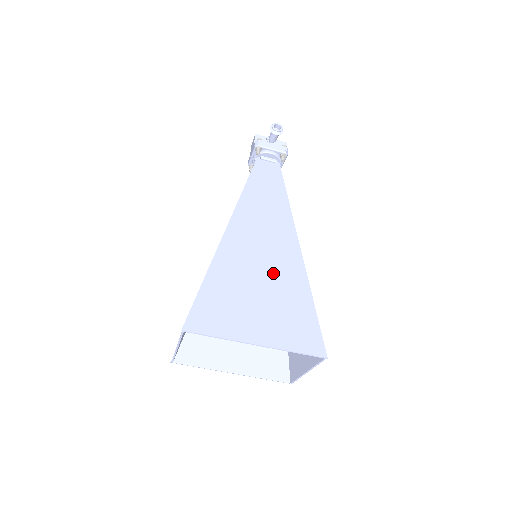
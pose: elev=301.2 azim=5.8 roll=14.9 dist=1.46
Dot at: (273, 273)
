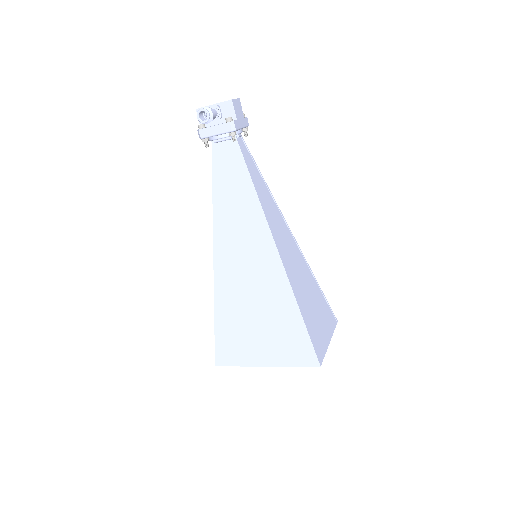
Dot at: (262, 298)
